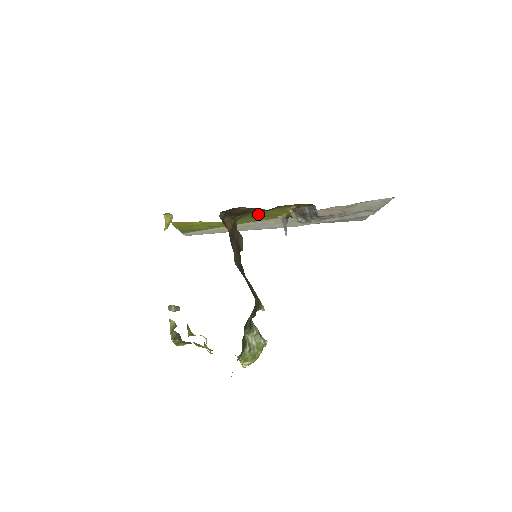
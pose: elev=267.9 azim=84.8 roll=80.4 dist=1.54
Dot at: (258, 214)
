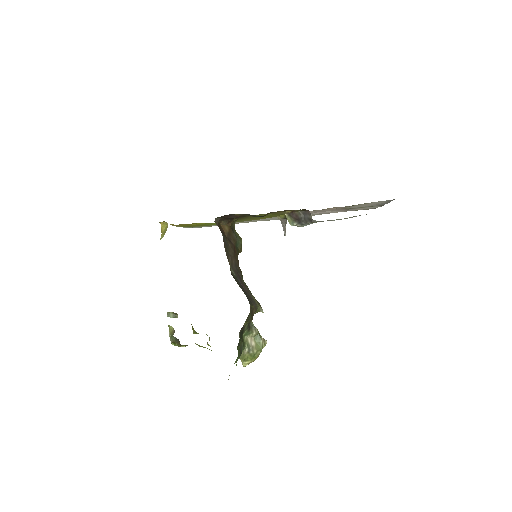
Dot at: occluded
